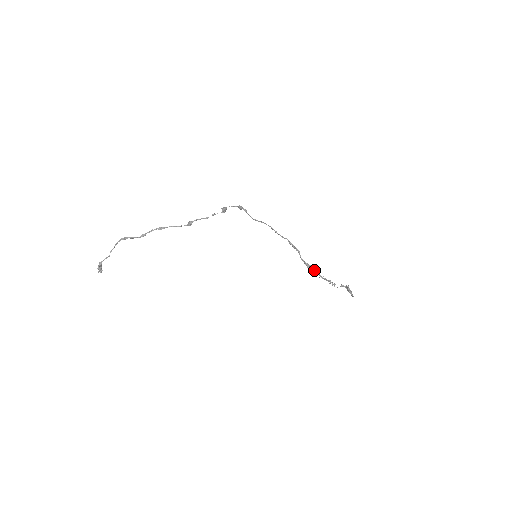
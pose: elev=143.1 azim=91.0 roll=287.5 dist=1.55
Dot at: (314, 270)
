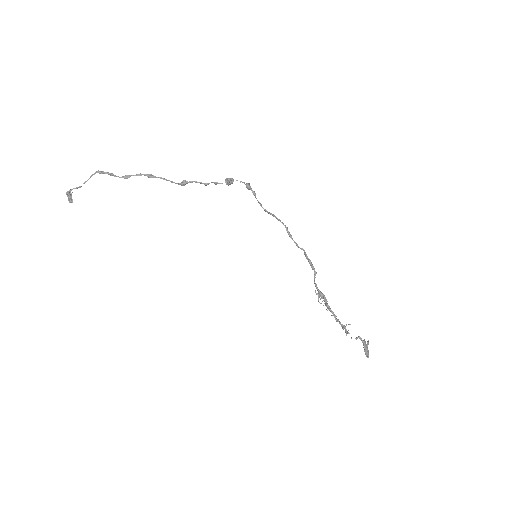
Dot at: (326, 304)
